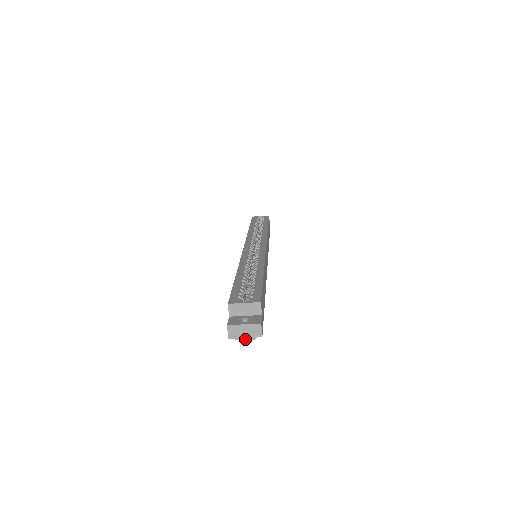
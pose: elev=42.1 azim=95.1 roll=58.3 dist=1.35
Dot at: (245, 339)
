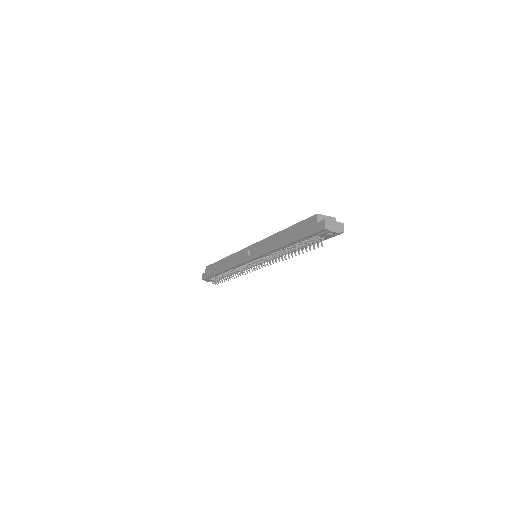
Dot at: (335, 232)
